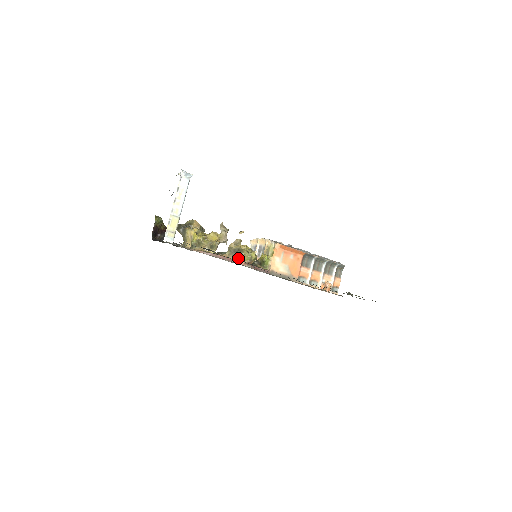
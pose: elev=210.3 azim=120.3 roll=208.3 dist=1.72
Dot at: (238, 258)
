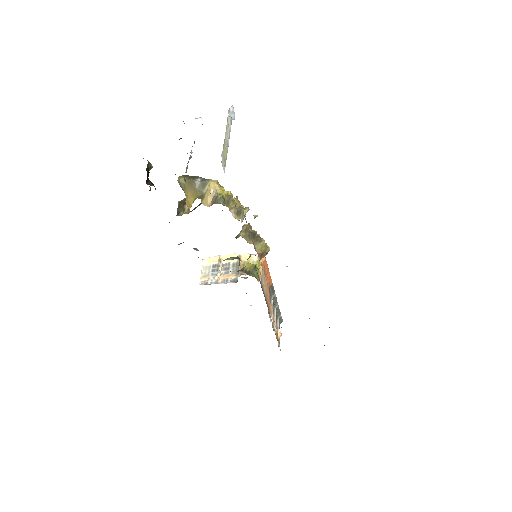
Dot at: (255, 243)
